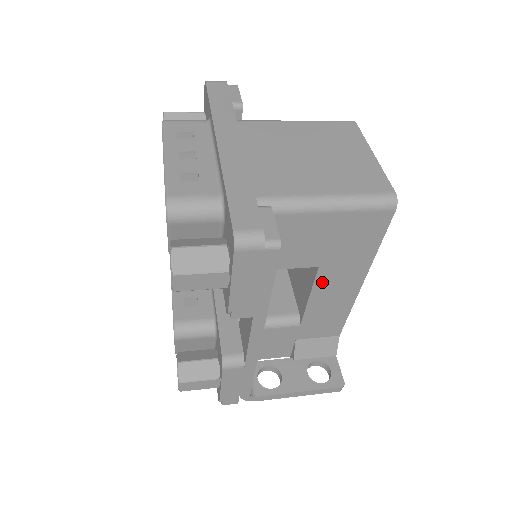
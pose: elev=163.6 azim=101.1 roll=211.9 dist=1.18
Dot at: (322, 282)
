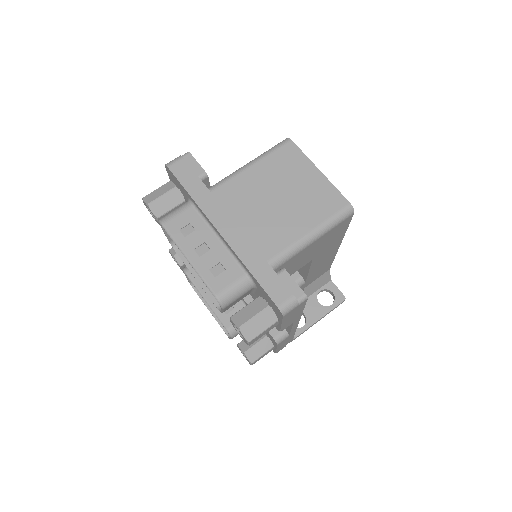
Dot at: (315, 262)
